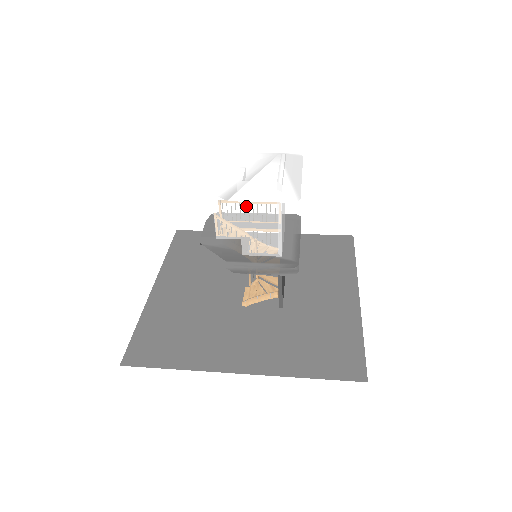
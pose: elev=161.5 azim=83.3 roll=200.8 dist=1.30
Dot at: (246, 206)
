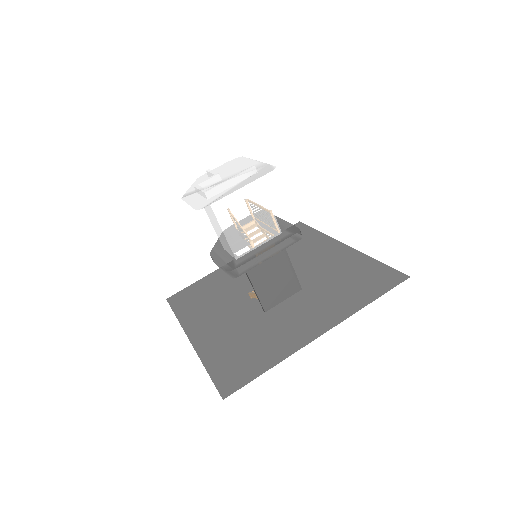
Dot at: occluded
